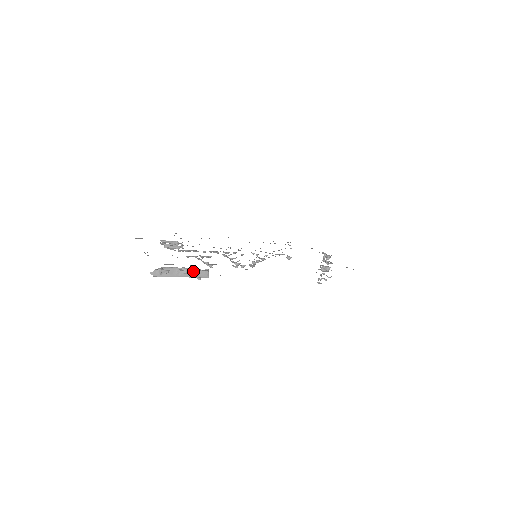
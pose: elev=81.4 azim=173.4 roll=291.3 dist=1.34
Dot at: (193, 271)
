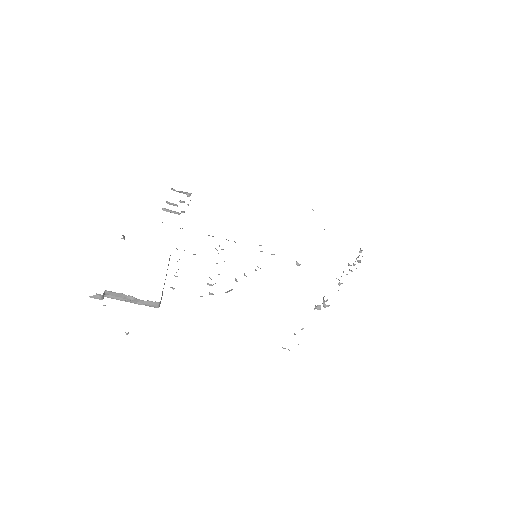
Dot at: (142, 300)
